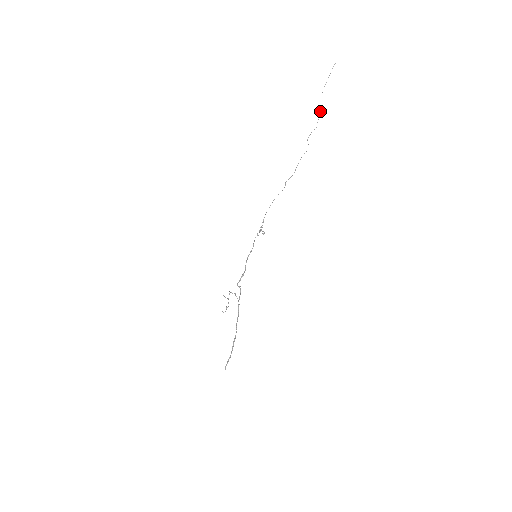
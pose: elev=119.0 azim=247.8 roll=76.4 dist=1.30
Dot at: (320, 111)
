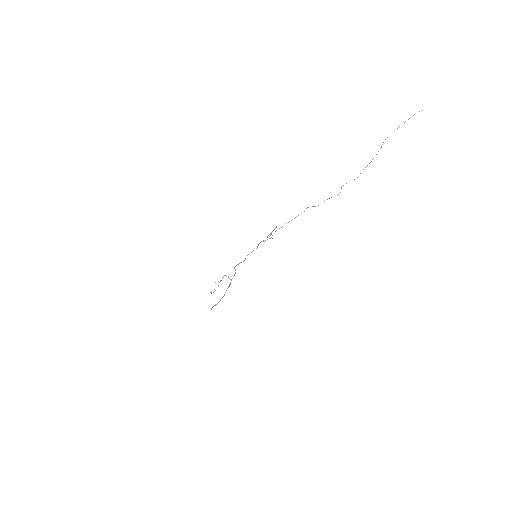
Dot at: (372, 159)
